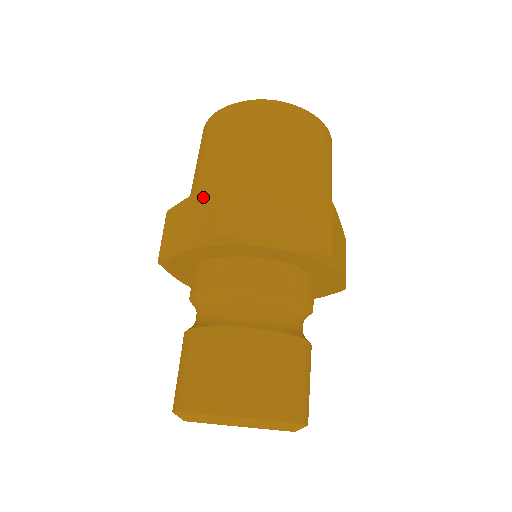
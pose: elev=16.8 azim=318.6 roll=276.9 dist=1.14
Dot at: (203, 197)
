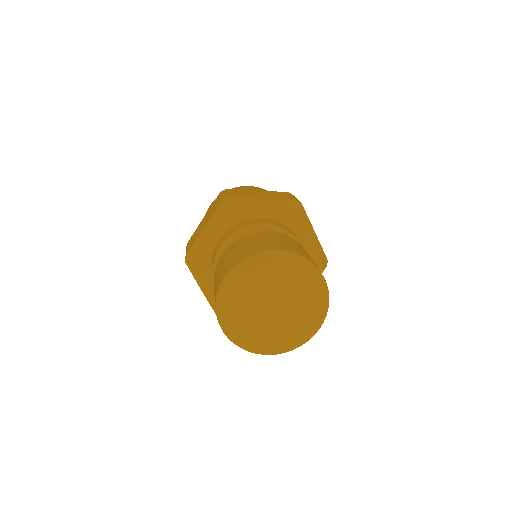
Dot at: (274, 192)
